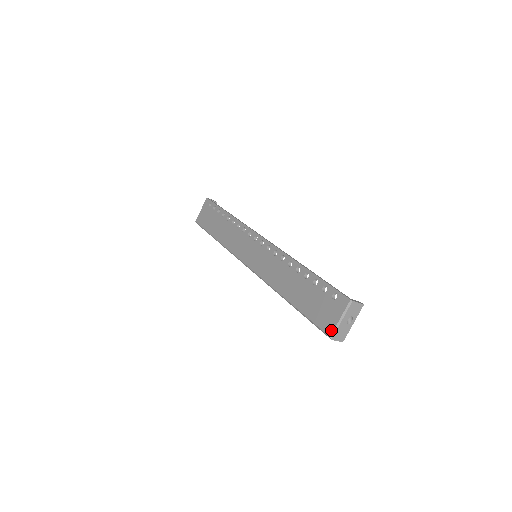
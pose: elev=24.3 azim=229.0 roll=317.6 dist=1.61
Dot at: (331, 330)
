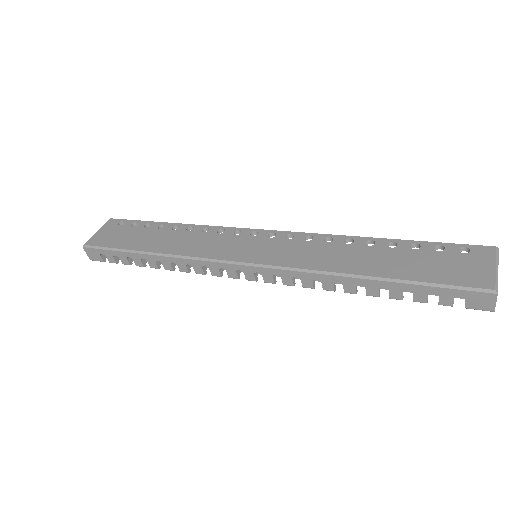
Dot at: (491, 282)
